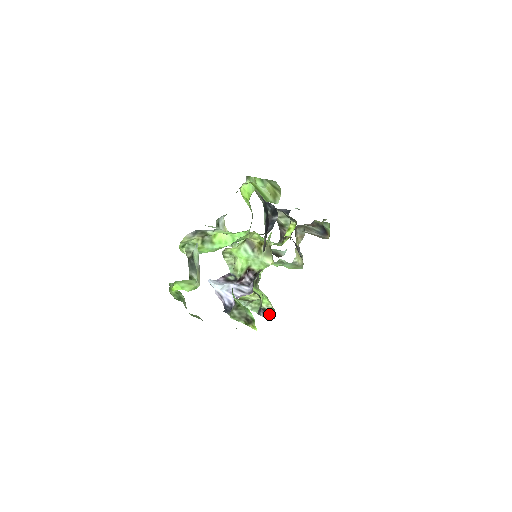
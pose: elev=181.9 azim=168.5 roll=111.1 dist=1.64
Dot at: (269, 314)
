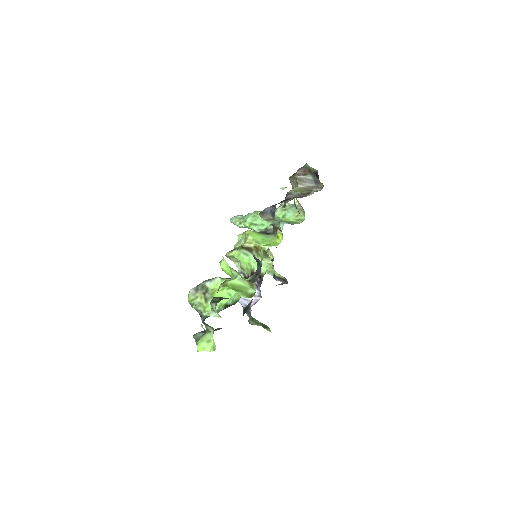
Dot at: (283, 280)
